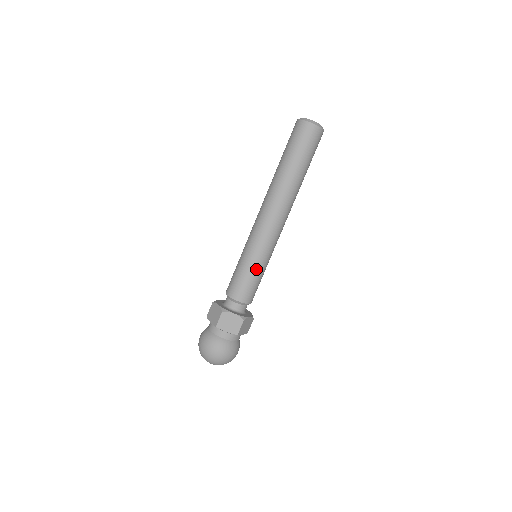
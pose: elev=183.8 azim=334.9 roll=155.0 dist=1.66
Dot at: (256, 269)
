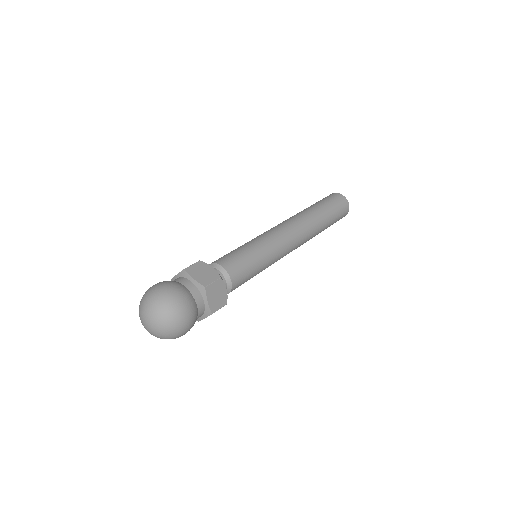
Dot at: (261, 267)
